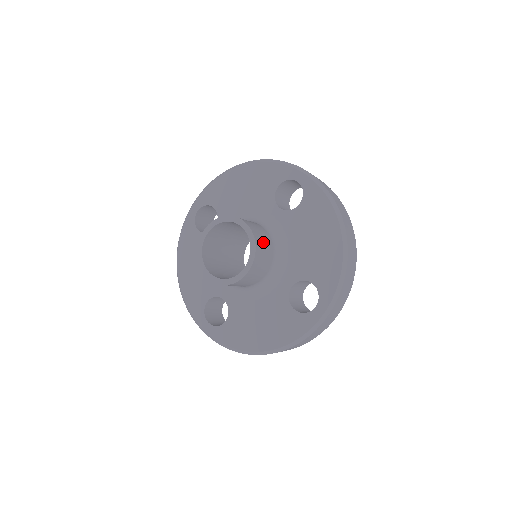
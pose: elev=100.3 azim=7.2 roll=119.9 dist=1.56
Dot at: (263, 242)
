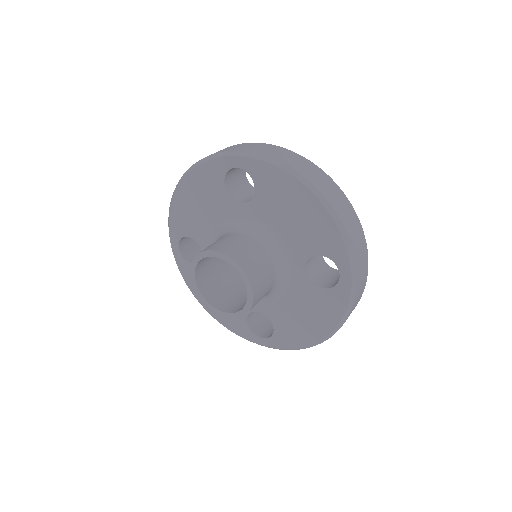
Dot at: (247, 254)
